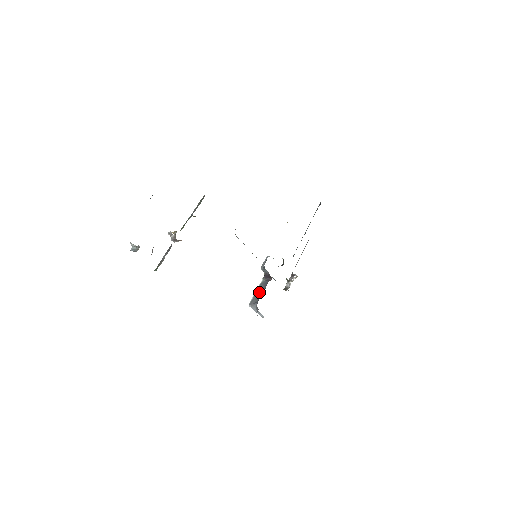
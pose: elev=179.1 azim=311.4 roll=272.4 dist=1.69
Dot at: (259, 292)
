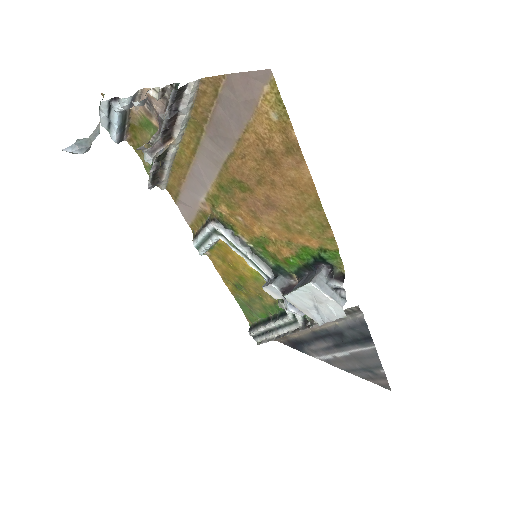
Dot at: (302, 283)
